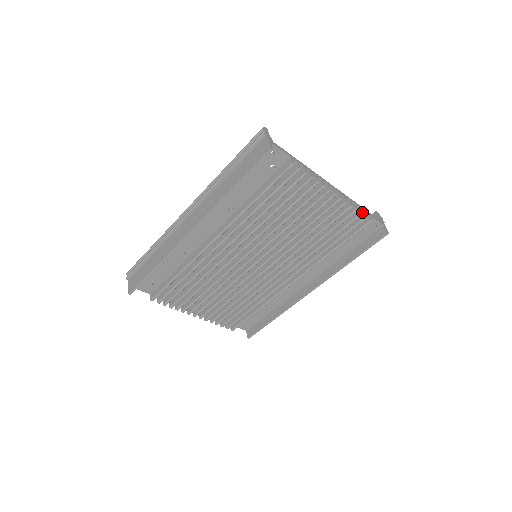
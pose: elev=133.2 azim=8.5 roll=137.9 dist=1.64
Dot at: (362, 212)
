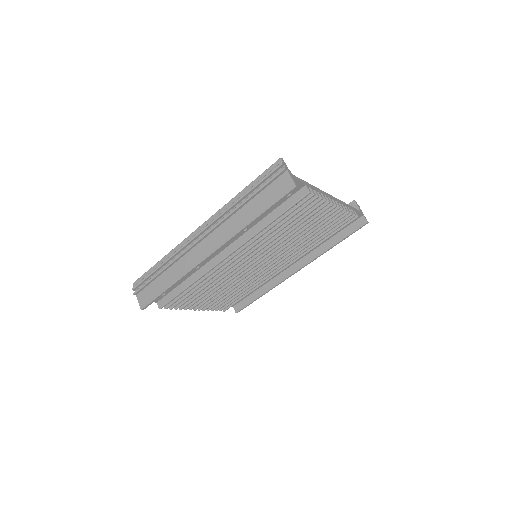
Dot at: (352, 212)
